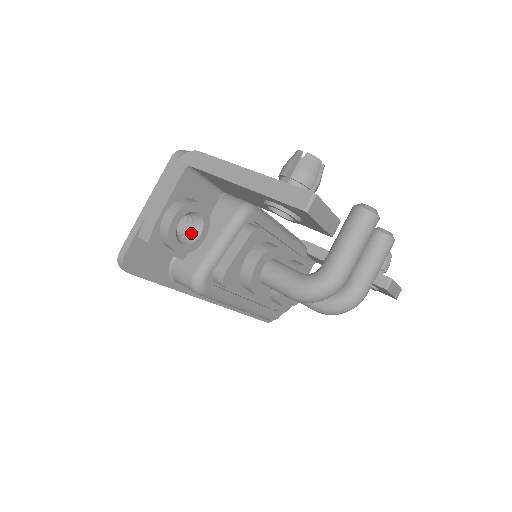
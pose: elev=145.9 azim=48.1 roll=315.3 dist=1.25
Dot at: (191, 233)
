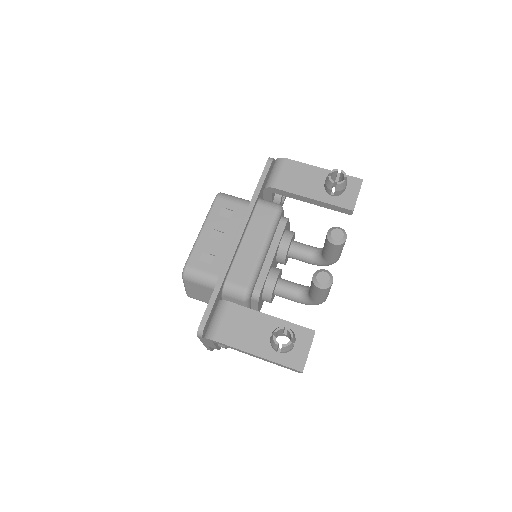
Dot at: occluded
